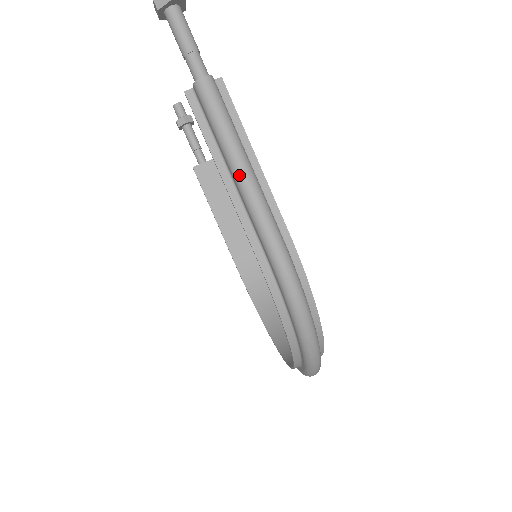
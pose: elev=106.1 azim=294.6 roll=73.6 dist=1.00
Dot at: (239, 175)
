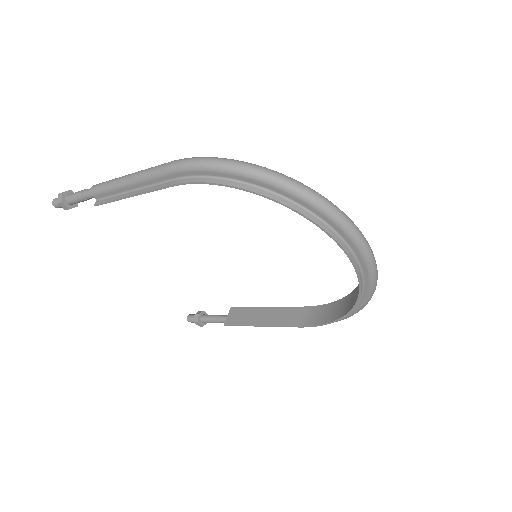
Dot at: (132, 178)
